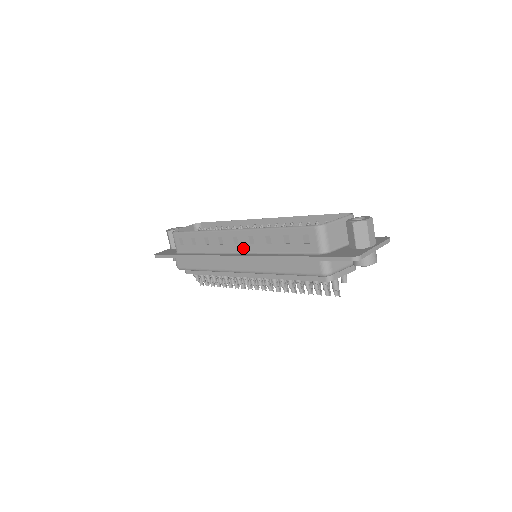
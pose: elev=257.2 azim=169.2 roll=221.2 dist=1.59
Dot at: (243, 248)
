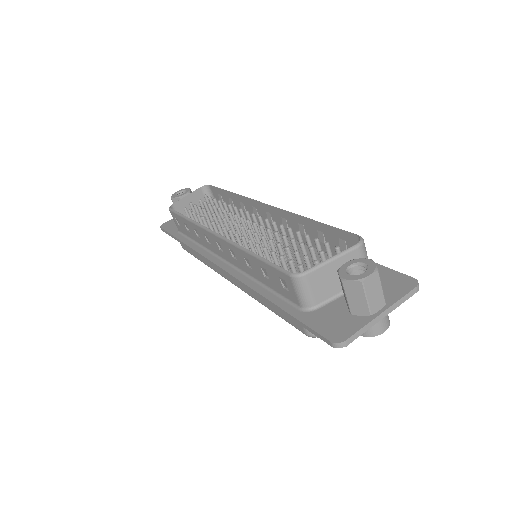
Dot at: (228, 258)
